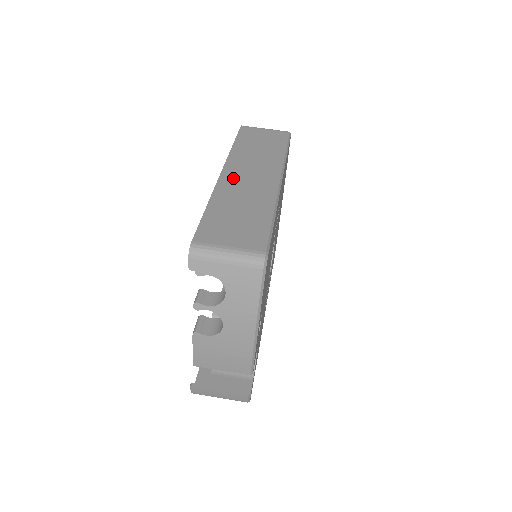
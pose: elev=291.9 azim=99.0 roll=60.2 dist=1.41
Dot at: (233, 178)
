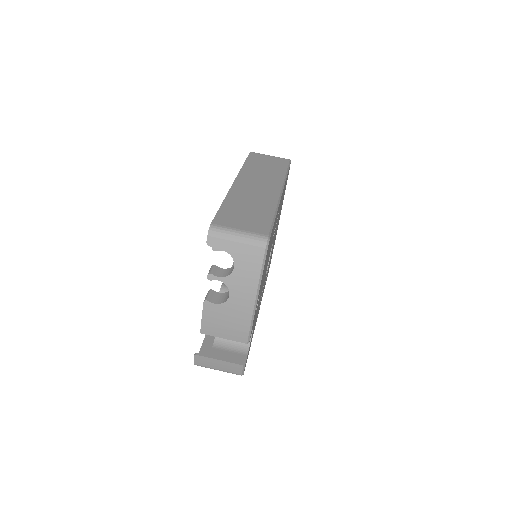
Dot at: (243, 186)
